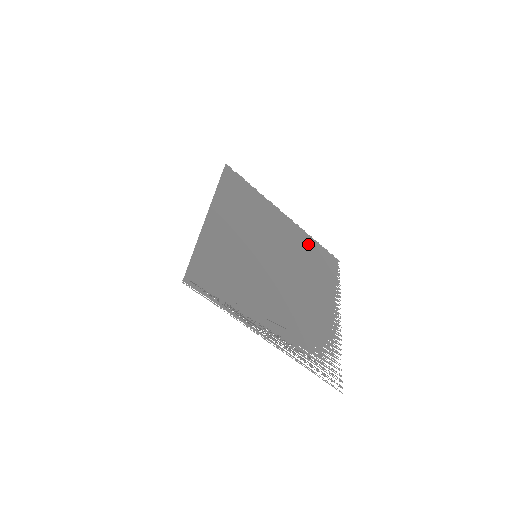
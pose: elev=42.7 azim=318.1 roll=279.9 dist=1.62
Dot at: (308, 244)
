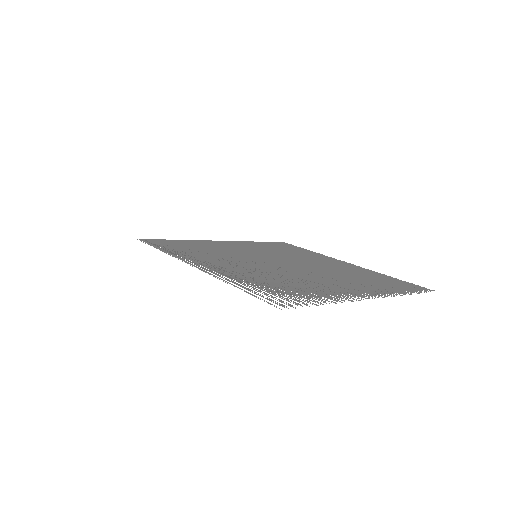
Dot at: (370, 274)
